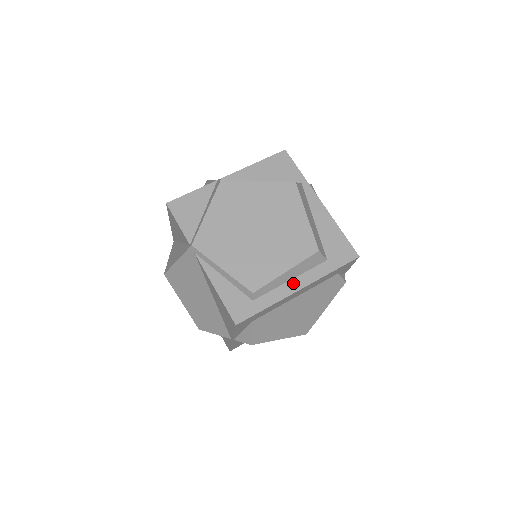
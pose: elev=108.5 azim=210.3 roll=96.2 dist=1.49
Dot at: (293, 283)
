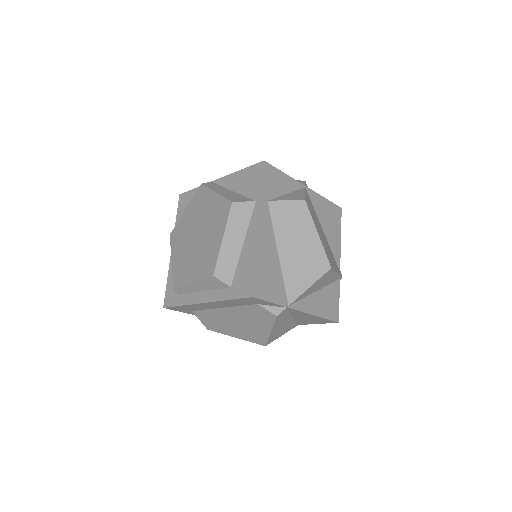
Dot at: (202, 295)
